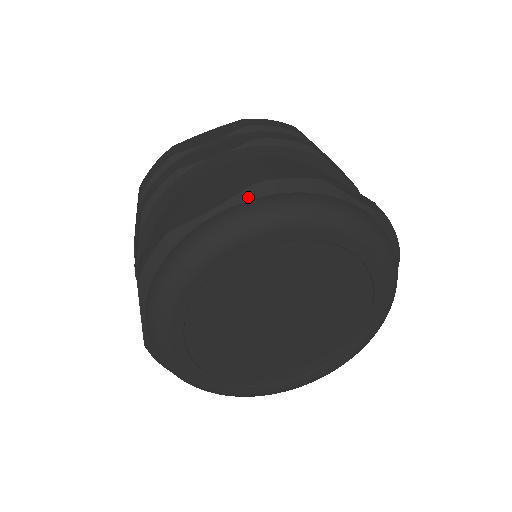
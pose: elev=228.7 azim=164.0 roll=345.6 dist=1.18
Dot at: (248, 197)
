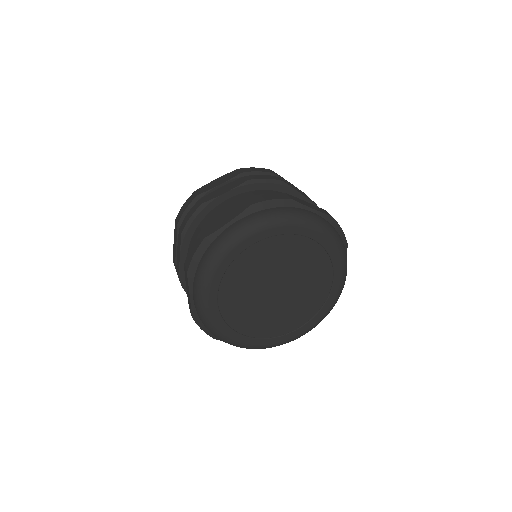
Dot at: (192, 280)
